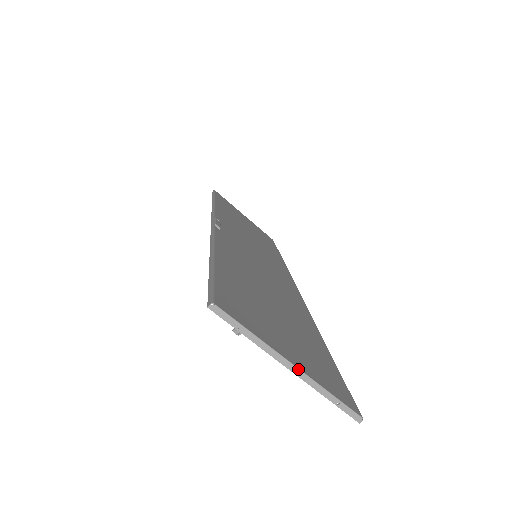
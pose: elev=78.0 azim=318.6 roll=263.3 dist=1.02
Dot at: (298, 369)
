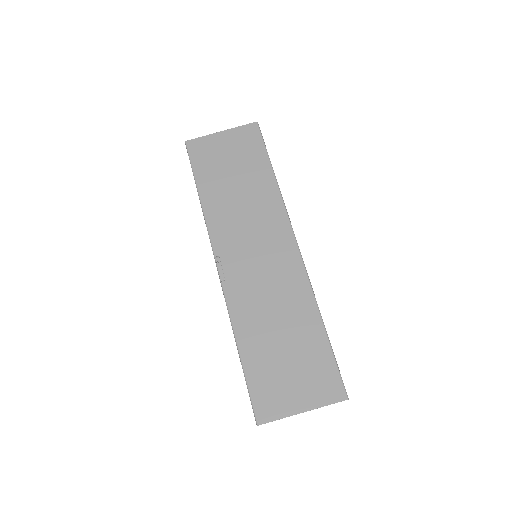
Dot at: occluded
